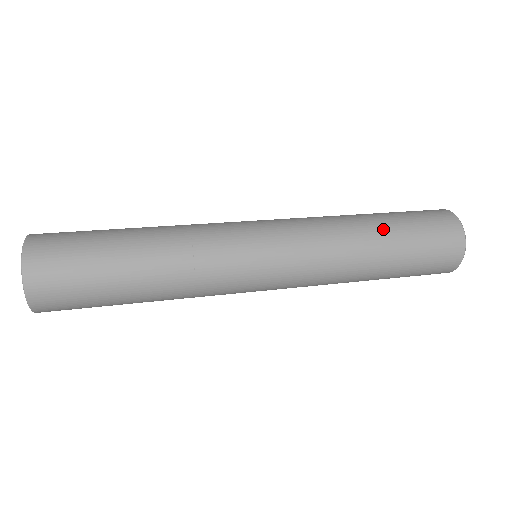
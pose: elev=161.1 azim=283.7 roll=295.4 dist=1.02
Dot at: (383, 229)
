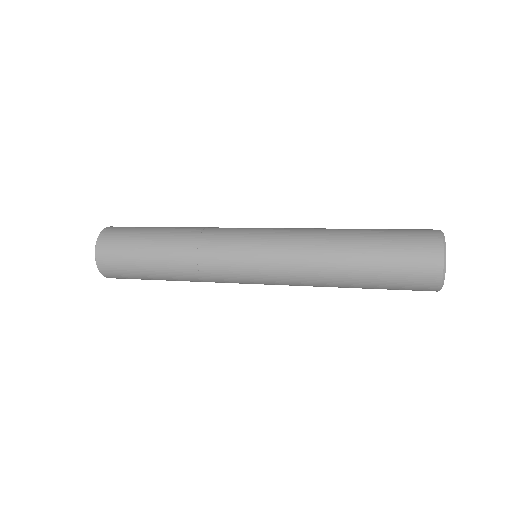
Dot at: (358, 230)
